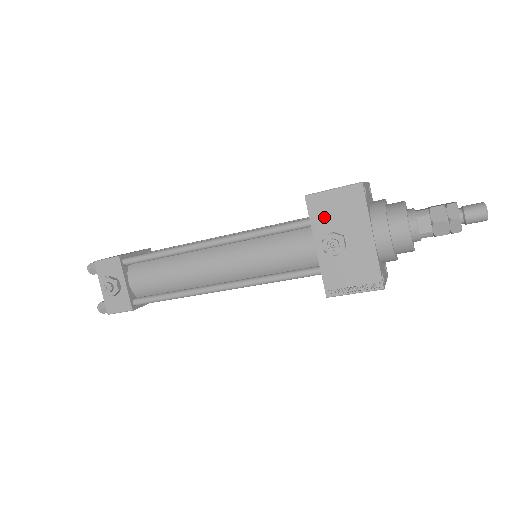
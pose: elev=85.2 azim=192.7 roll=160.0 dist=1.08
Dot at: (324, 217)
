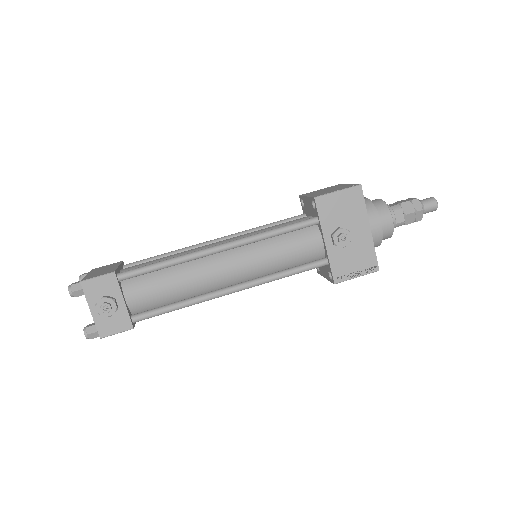
Dot at: (331, 215)
